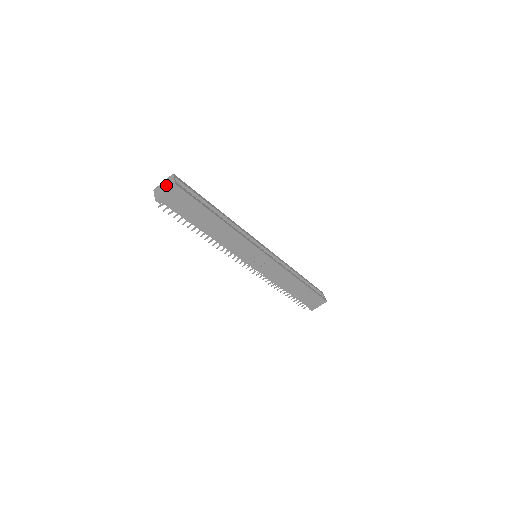
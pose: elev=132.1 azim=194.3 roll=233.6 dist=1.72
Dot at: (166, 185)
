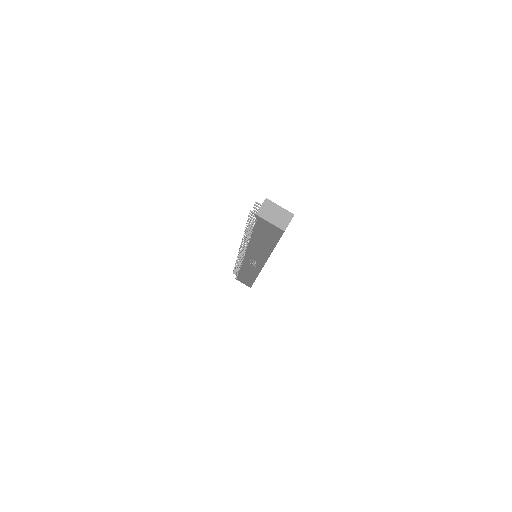
Dot at: (278, 217)
